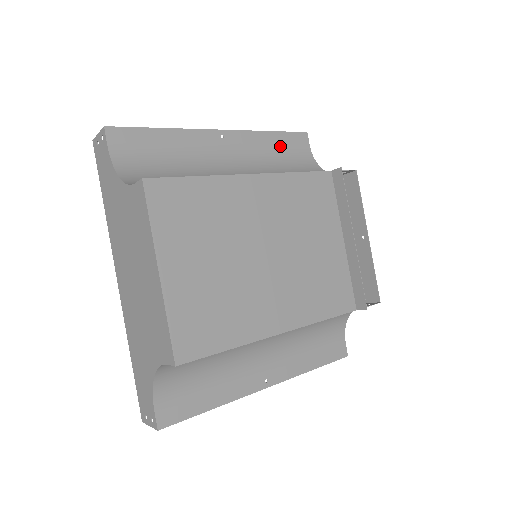
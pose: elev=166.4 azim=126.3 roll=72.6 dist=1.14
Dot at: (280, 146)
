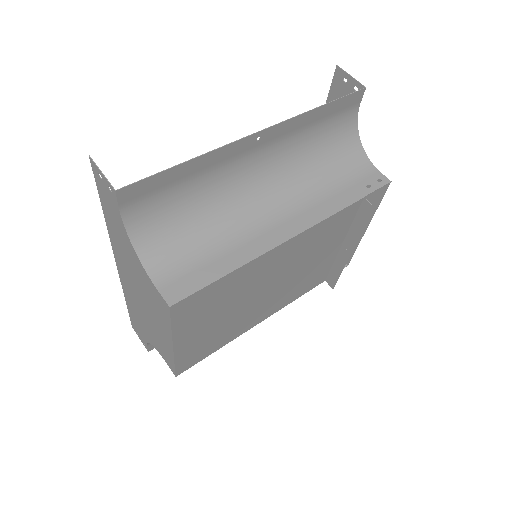
Dot at: (324, 119)
